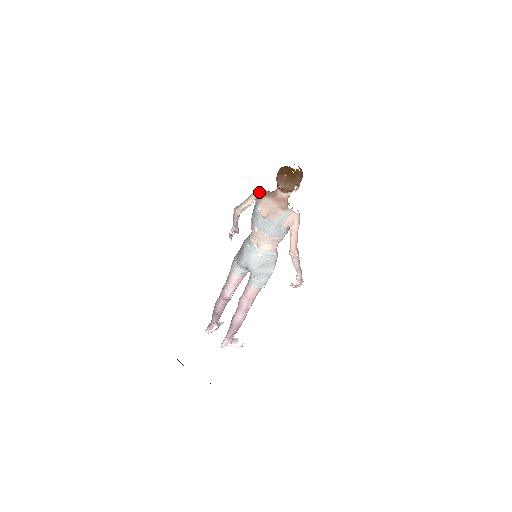
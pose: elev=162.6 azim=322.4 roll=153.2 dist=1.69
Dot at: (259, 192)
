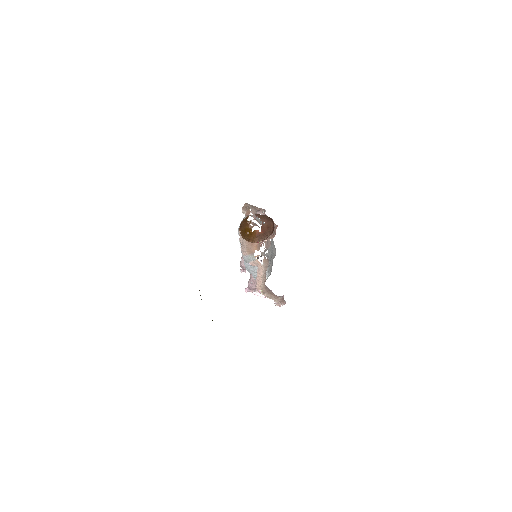
Dot at: (245, 216)
